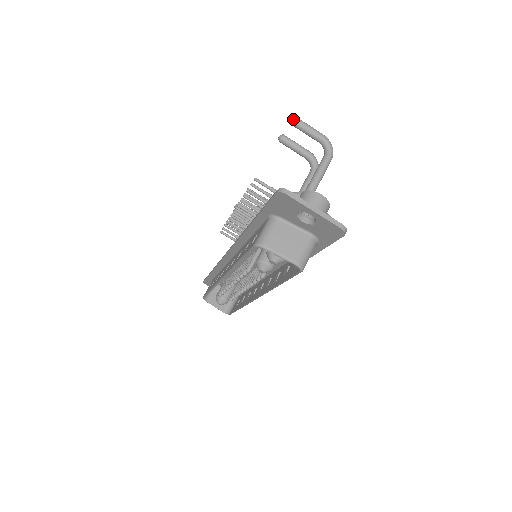
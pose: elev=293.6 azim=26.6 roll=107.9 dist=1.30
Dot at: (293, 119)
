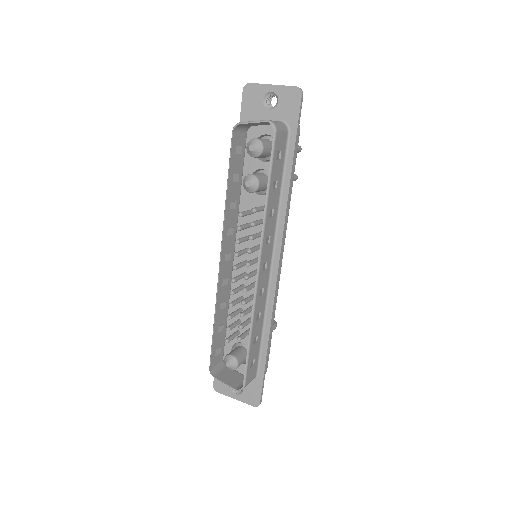
Dot at: occluded
